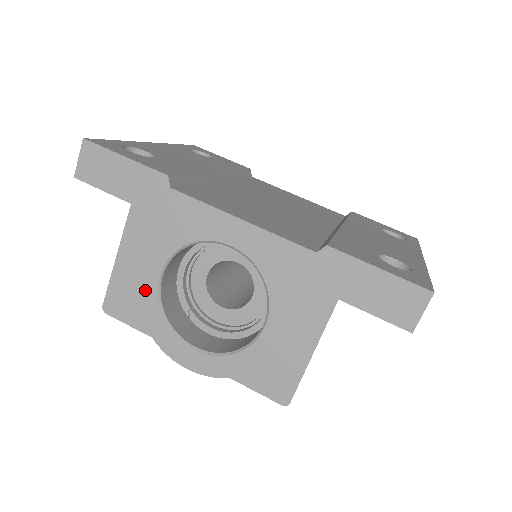
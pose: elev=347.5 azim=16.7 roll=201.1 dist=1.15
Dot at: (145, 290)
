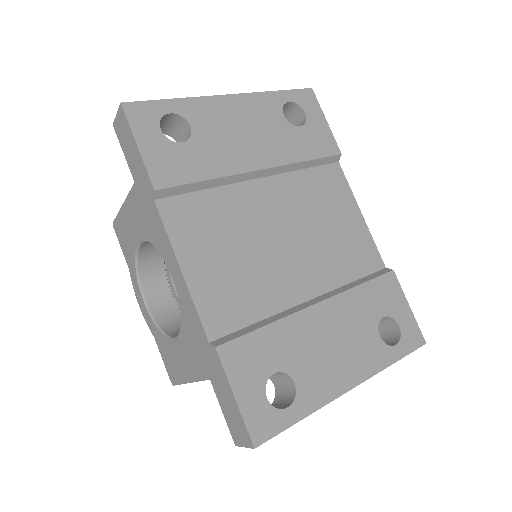
Dot at: (131, 241)
